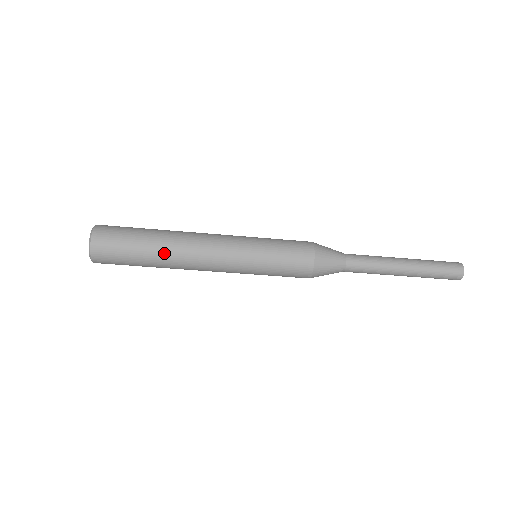
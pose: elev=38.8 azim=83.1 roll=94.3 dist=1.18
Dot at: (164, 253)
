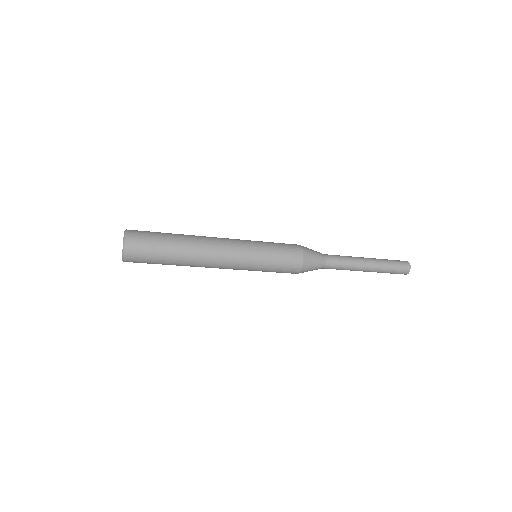
Dot at: (186, 245)
